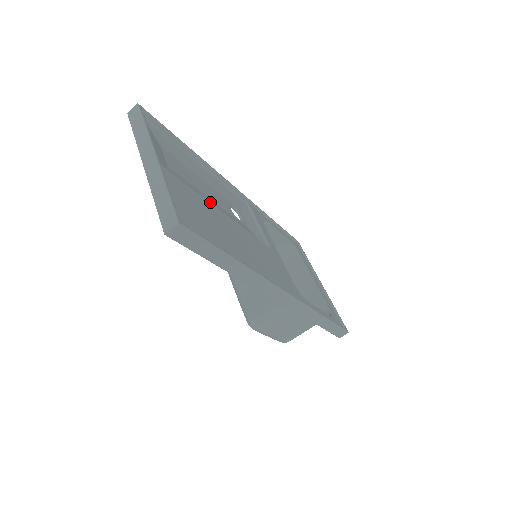
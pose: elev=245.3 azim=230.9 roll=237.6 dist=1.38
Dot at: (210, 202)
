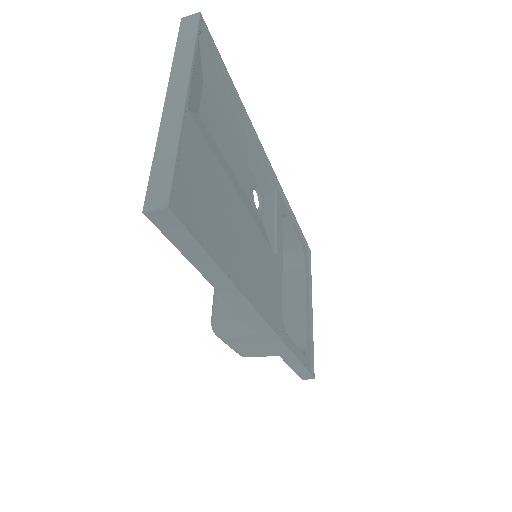
Dot at: (231, 178)
